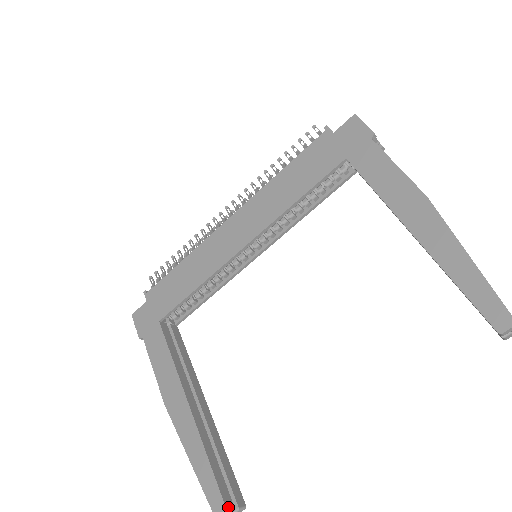
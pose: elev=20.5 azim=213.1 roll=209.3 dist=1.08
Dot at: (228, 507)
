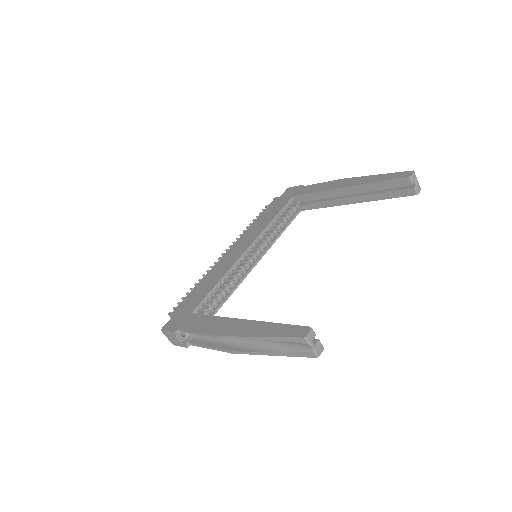
Dot at: (310, 329)
